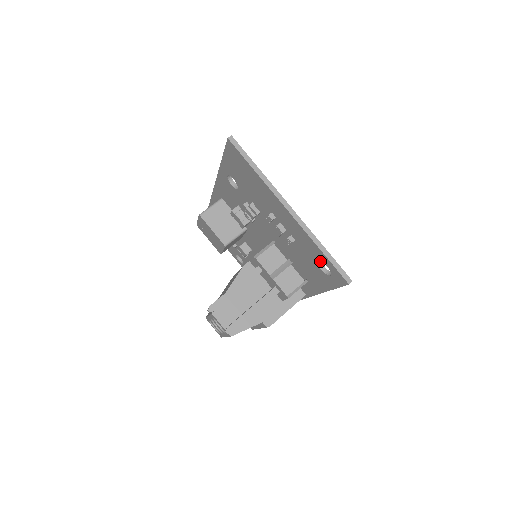
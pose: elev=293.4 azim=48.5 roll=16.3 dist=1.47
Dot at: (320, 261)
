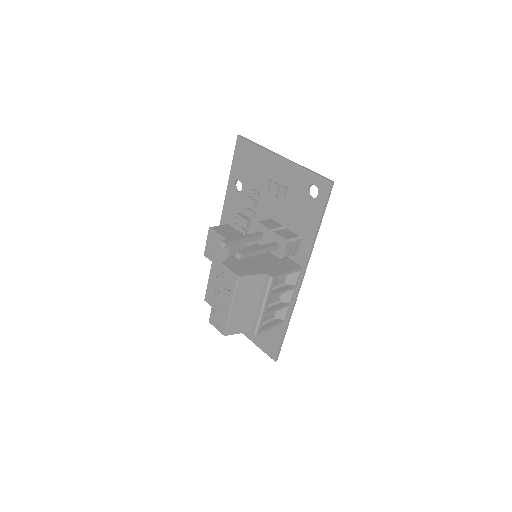
Dot at: (308, 186)
